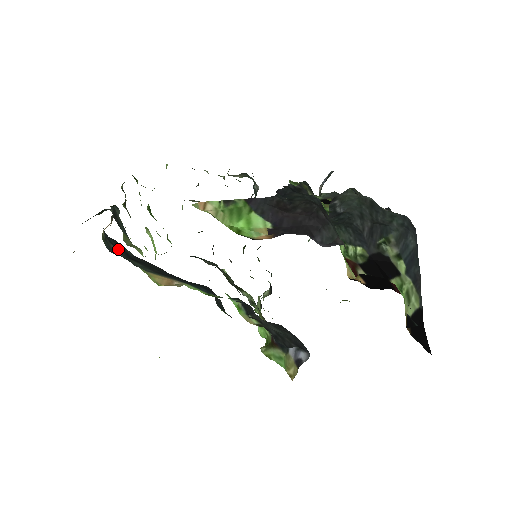
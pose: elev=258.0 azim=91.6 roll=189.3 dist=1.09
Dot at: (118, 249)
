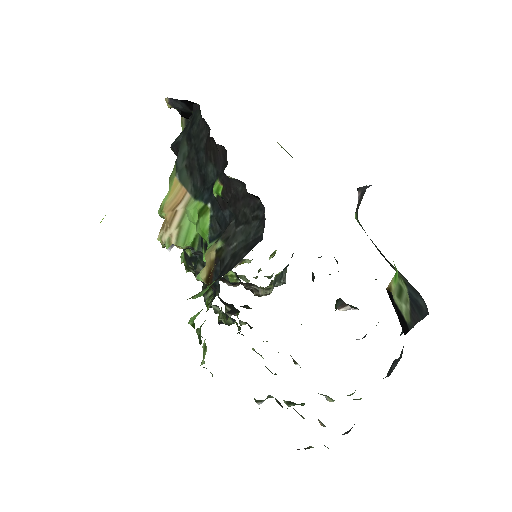
Dot at: (188, 127)
